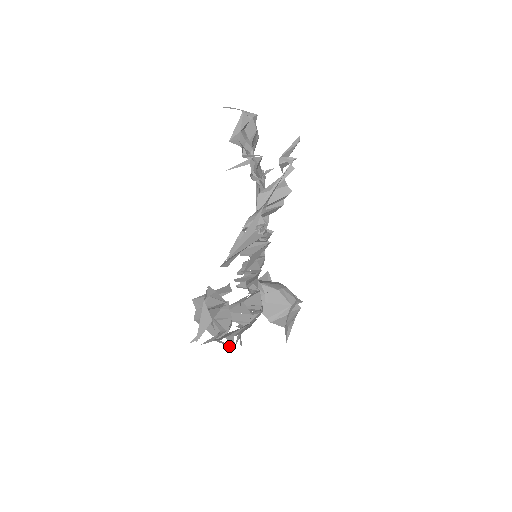
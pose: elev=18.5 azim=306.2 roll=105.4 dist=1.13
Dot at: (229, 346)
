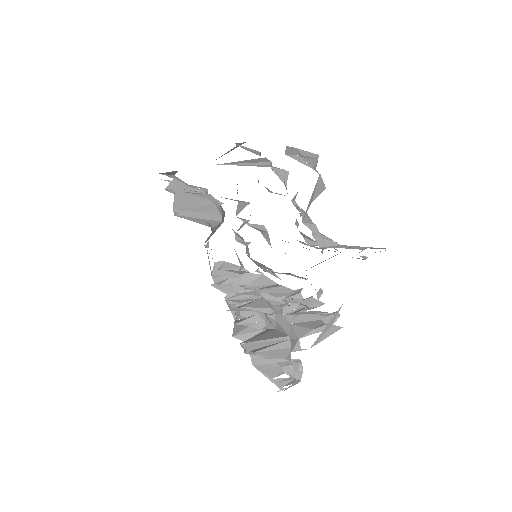
Dot at: (235, 325)
